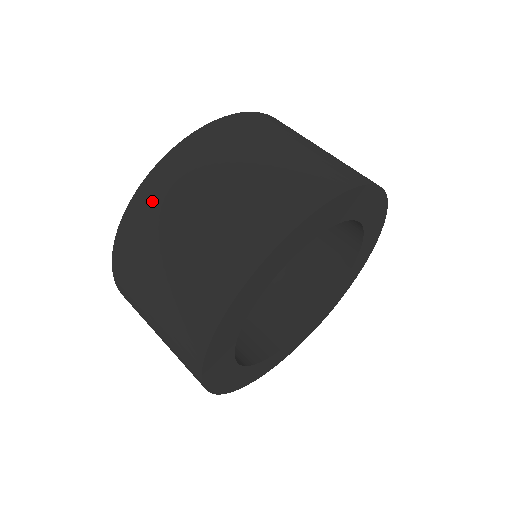
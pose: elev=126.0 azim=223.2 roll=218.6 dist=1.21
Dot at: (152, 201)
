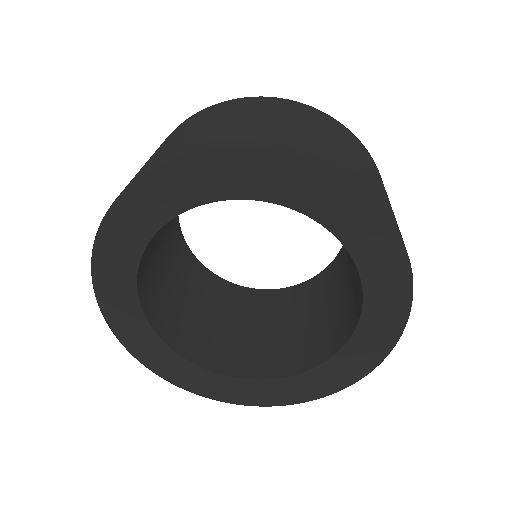
Dot at: (218, 108)
